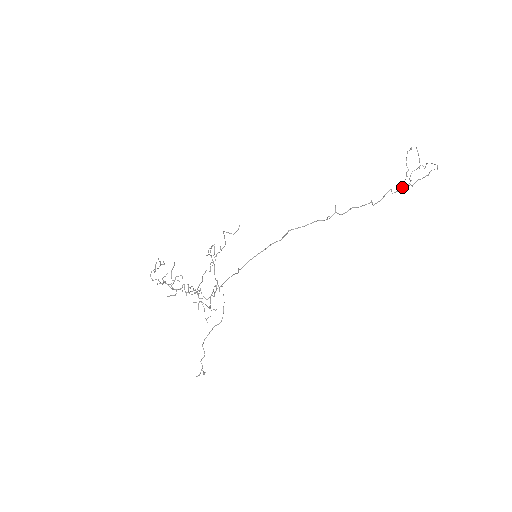
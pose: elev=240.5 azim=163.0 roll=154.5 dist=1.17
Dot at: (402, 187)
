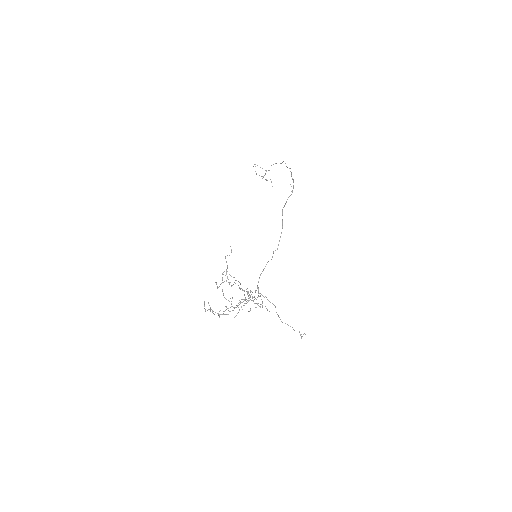
Dot at: occluded
